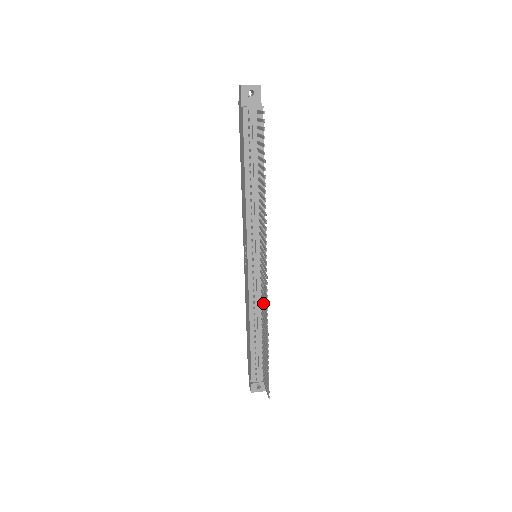
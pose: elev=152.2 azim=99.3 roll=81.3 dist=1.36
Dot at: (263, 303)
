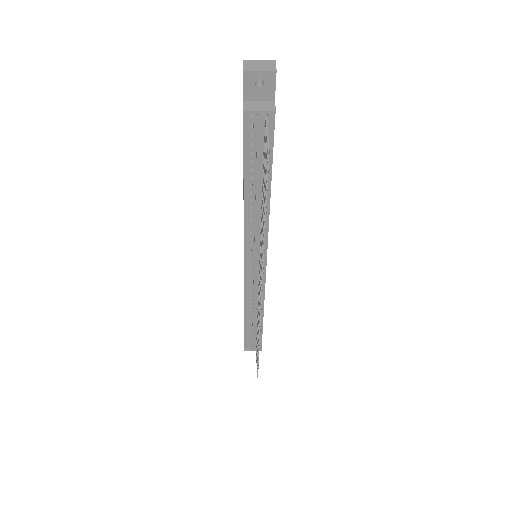
Dot at: occluded
